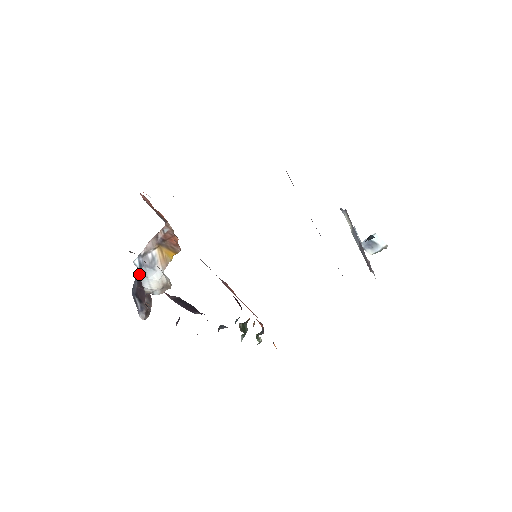
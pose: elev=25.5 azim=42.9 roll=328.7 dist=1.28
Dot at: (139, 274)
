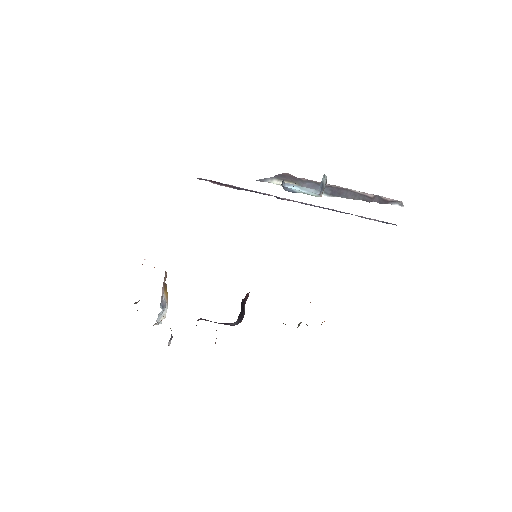
Dot at: (158, 315)
